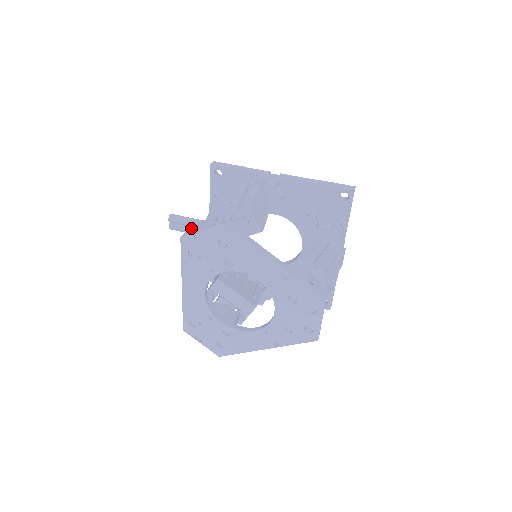
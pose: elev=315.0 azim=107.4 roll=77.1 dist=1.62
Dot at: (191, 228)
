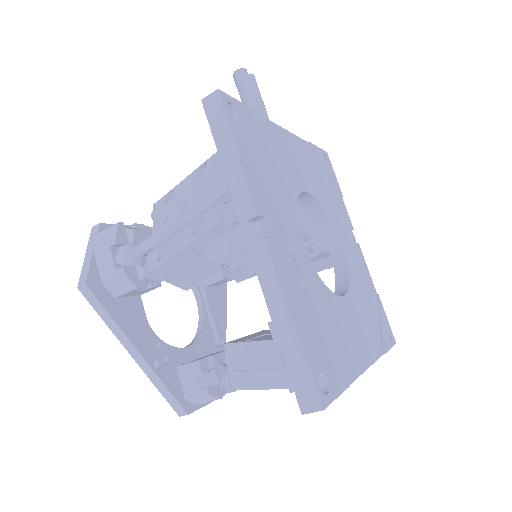
Dot at: occluded
